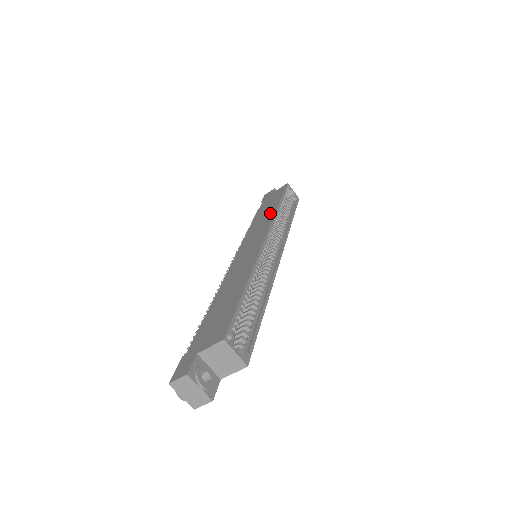
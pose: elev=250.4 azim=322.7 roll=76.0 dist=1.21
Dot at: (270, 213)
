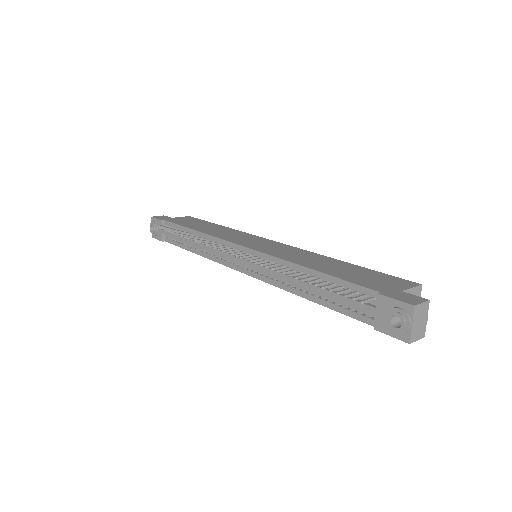
Dot at: (226, 229)
